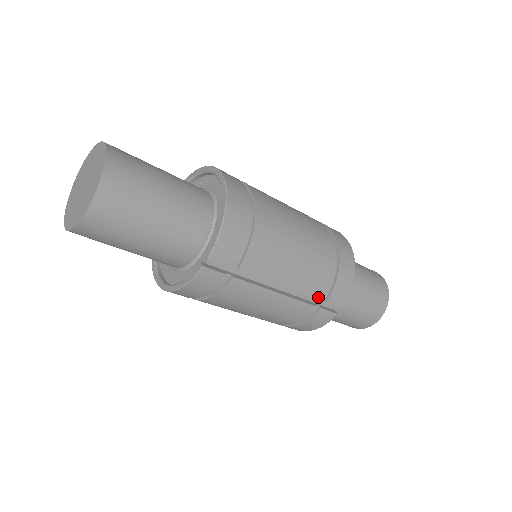
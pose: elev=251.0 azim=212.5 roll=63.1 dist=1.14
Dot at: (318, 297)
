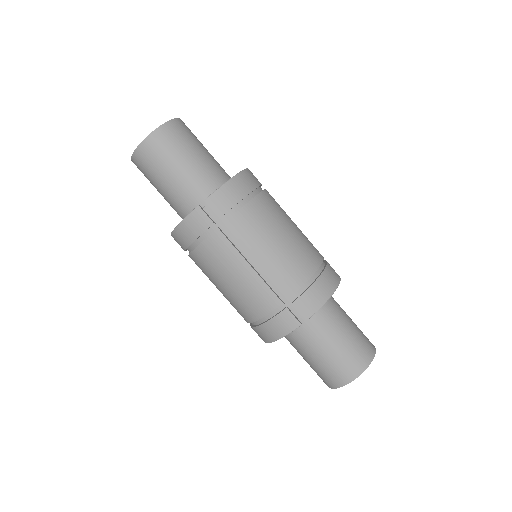
Dot at: (286, 292)
